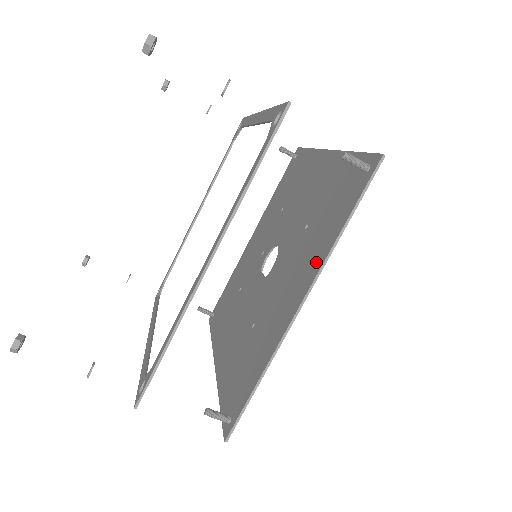
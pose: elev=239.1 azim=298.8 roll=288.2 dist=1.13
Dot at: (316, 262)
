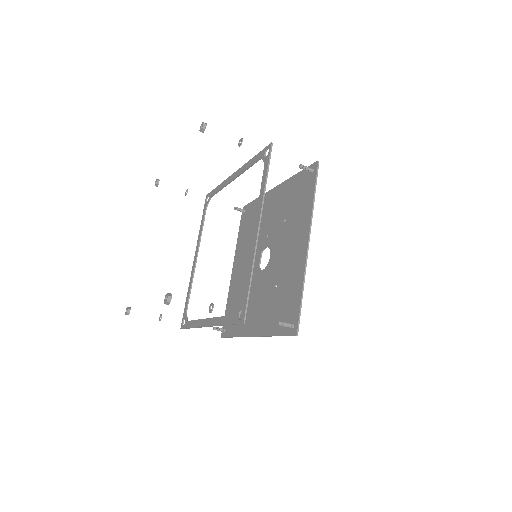
Dot at: (264, 328)
